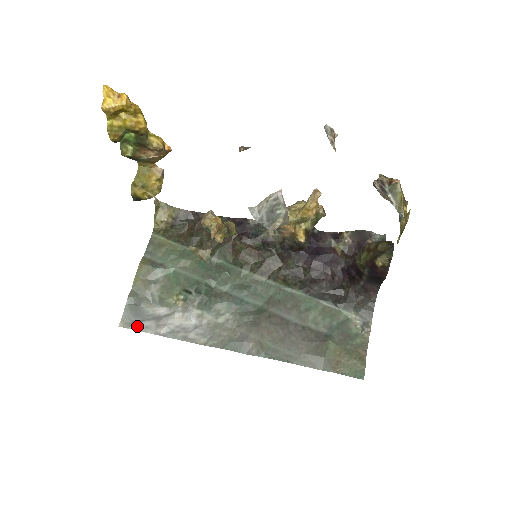
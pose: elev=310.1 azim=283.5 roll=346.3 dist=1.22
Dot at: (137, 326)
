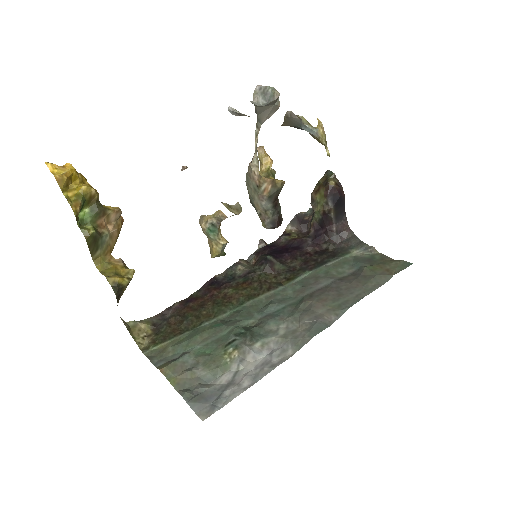
Dot at: (220, 403)
